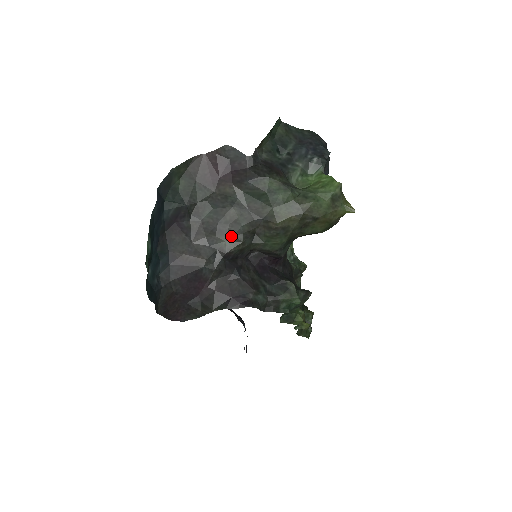
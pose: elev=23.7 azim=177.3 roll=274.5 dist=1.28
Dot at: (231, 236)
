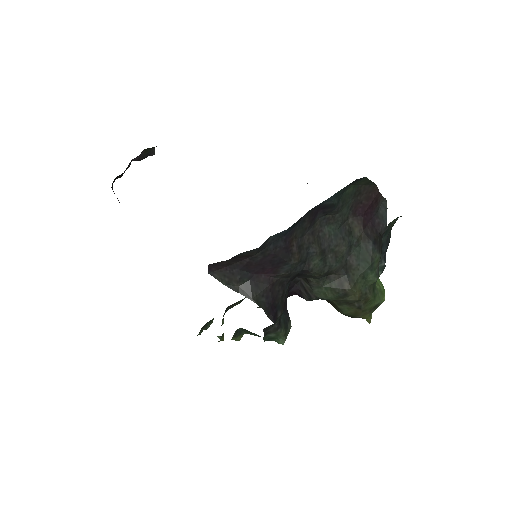
Dot at: (324, 263)
